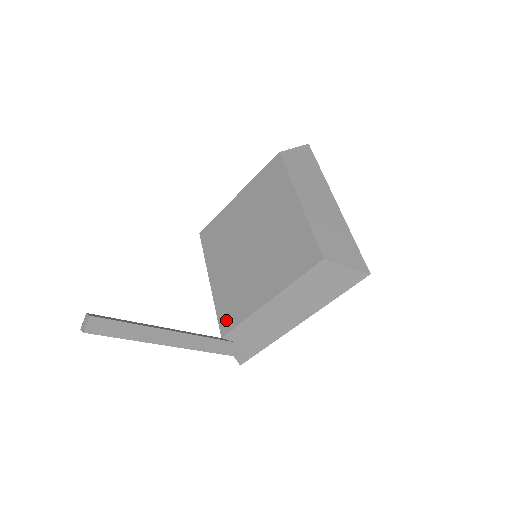
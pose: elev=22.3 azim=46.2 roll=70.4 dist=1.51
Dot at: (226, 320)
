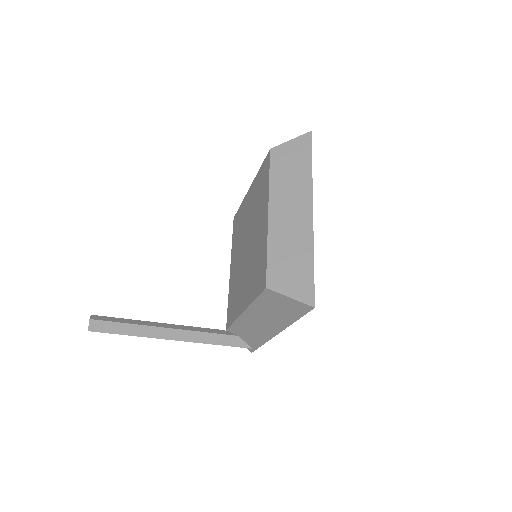
Dot at: (229, 315)
